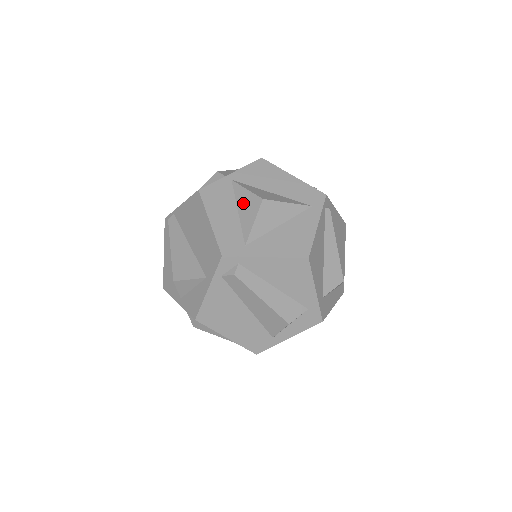
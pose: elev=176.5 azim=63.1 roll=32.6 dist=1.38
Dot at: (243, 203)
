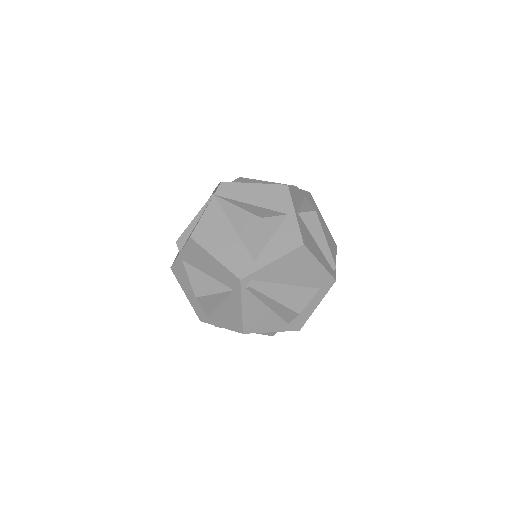
Dot at: occluded
